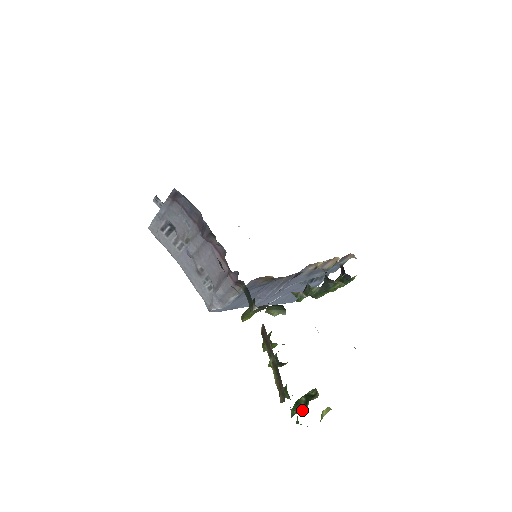
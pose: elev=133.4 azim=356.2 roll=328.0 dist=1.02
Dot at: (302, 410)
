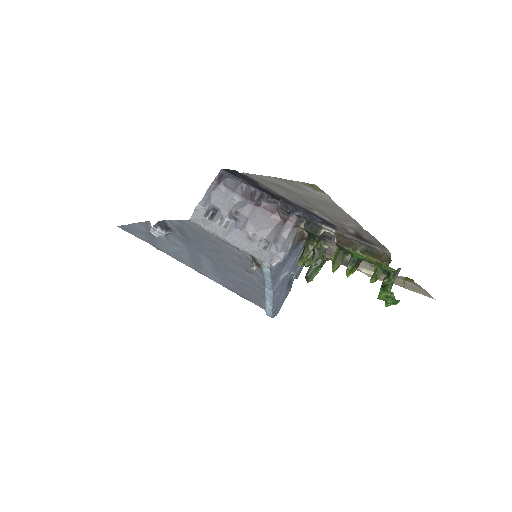
Dot at: (398, 273)
